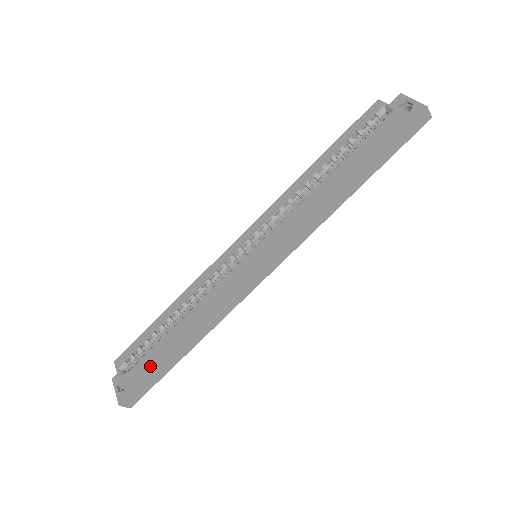
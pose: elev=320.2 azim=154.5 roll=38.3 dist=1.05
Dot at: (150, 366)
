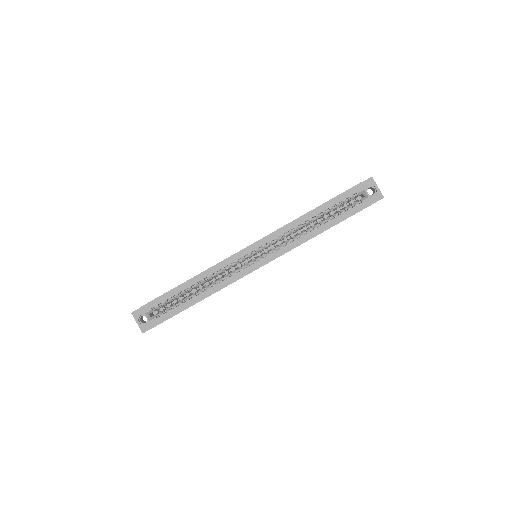
Dot at: occluded
